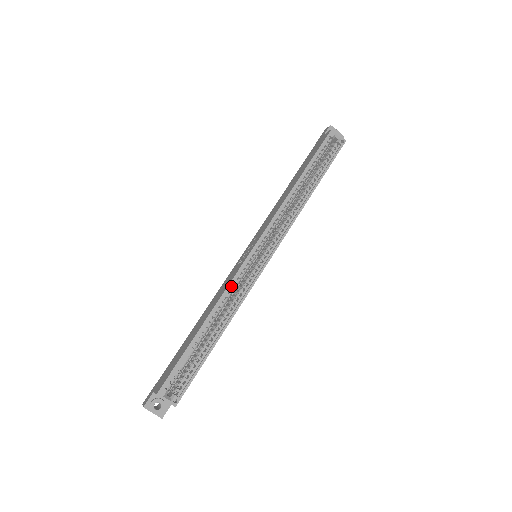
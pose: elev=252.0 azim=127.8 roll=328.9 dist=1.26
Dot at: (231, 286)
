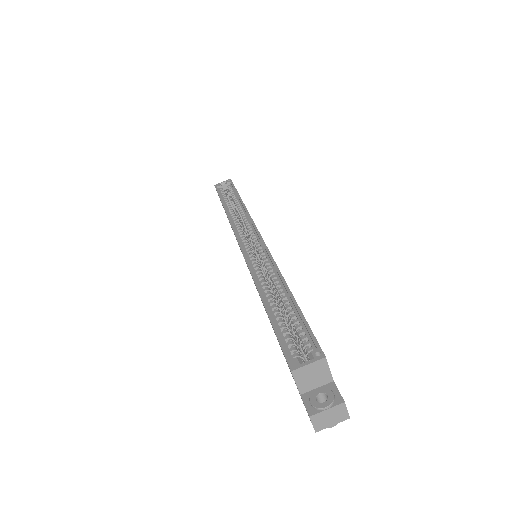
Dot at: (253, 269)
